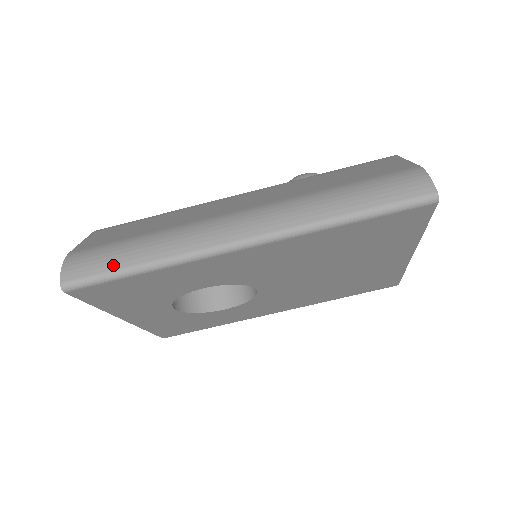
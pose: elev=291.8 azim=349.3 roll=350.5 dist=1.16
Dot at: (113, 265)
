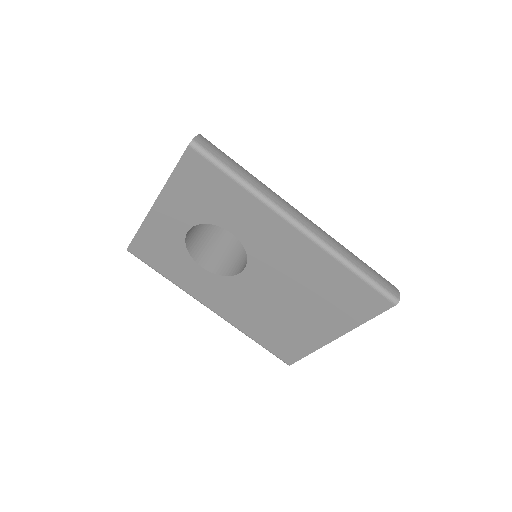
Dot at: (228, 163)
